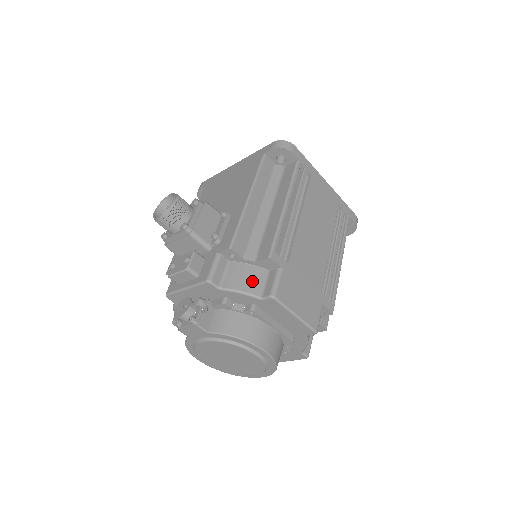
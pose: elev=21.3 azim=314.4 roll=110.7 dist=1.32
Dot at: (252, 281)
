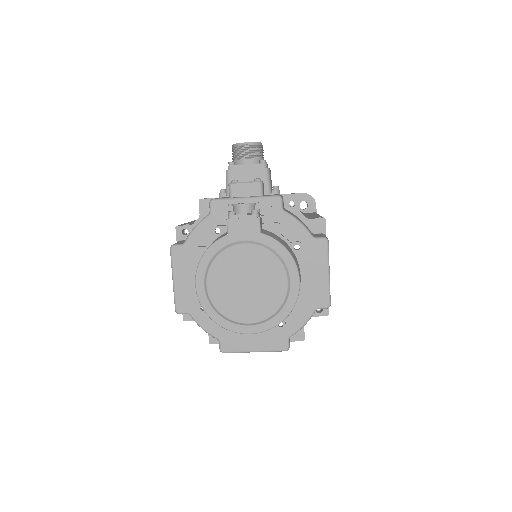
Dot at: occluded
